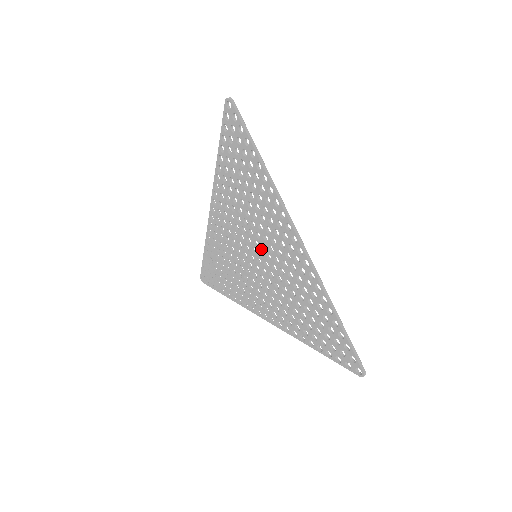
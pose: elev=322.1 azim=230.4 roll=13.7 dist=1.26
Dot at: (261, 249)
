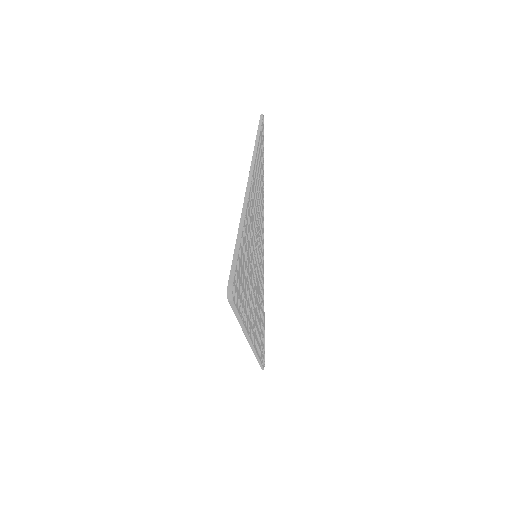
Dot at: occluded
